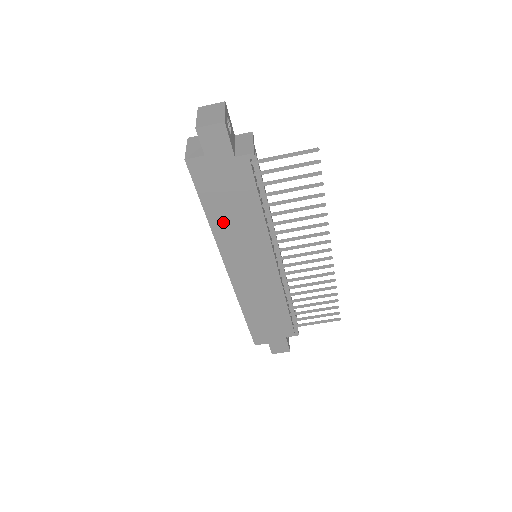
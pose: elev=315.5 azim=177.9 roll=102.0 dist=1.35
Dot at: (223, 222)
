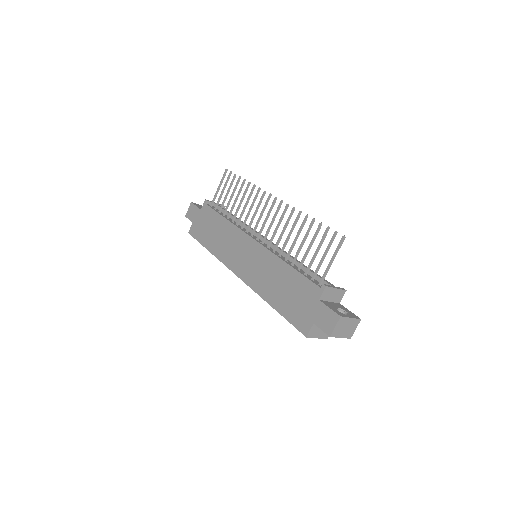
Dot at: (216, 245)
